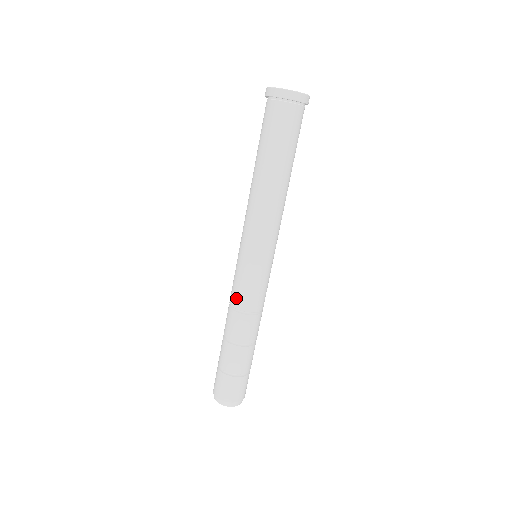
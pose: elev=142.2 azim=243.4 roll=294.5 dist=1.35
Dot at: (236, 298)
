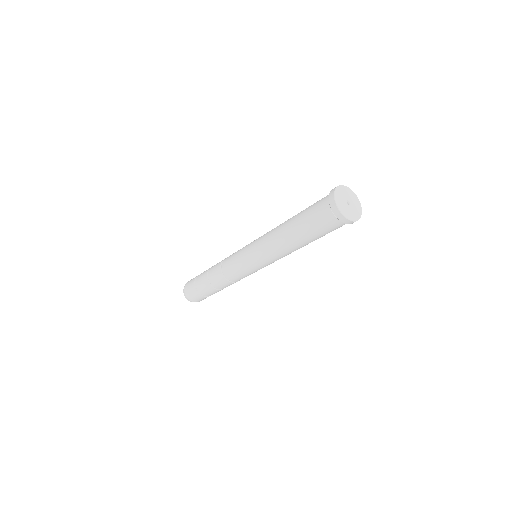
Dot at: (226, 265)
